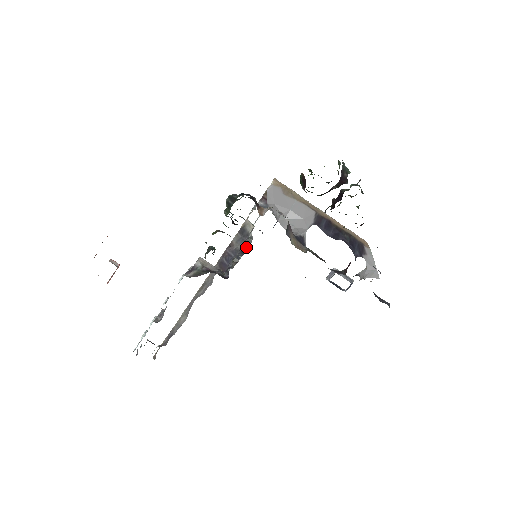
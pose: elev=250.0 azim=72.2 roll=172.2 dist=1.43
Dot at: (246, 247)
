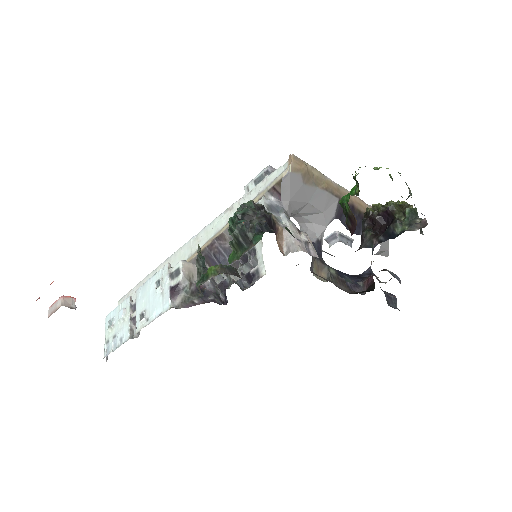
Dot at: (251, 269)
